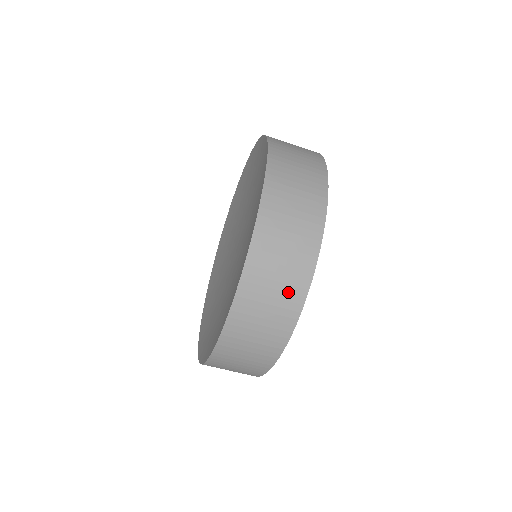
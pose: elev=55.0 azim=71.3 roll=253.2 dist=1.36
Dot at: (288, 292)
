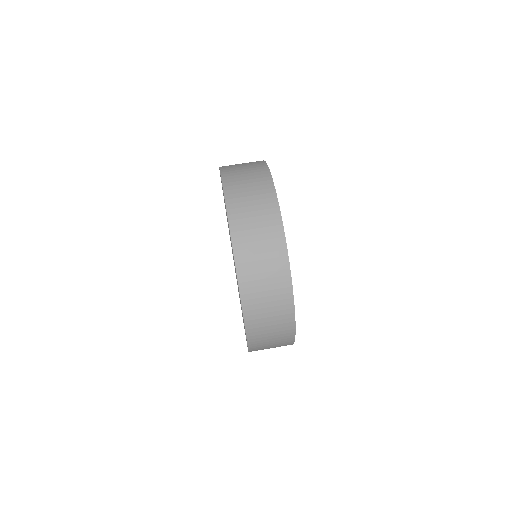
Dot at: occluded
